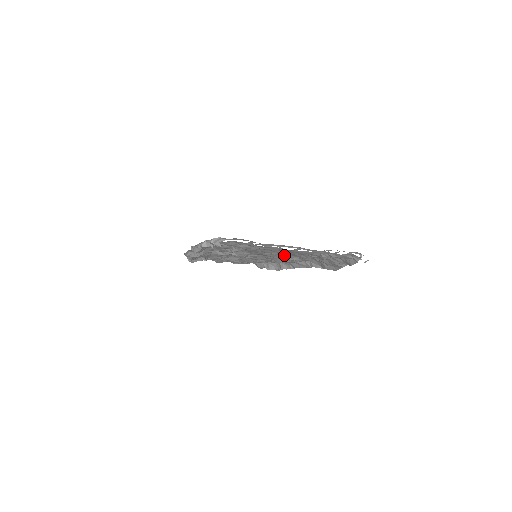
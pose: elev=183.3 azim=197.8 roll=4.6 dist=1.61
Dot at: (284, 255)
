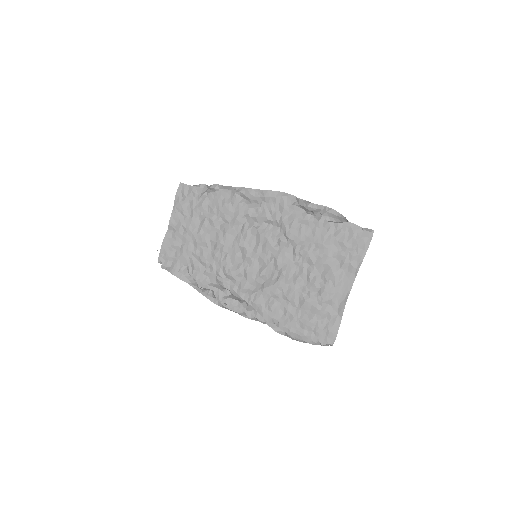
Dot at: (296, 256)
